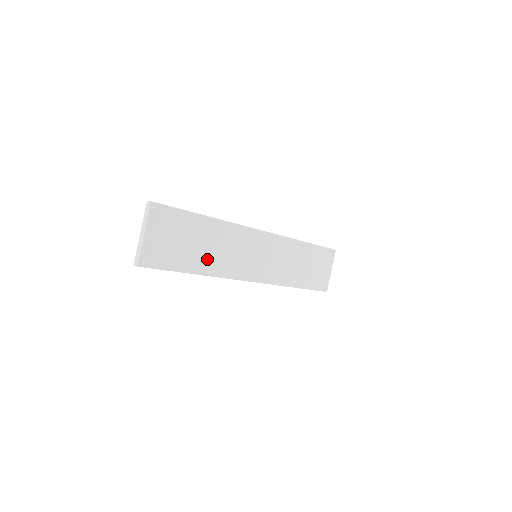
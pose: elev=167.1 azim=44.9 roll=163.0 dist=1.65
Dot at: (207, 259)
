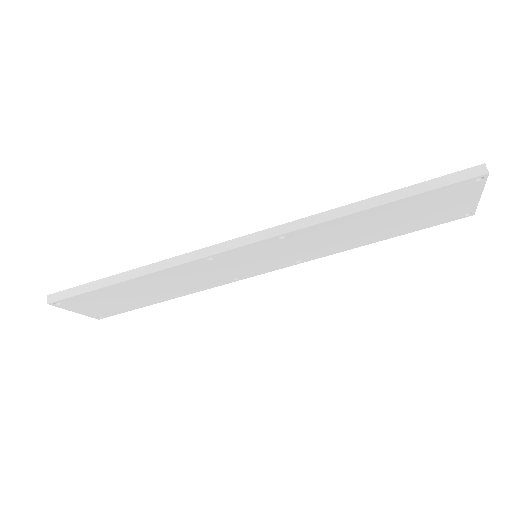
Dot at: (172, 291)
